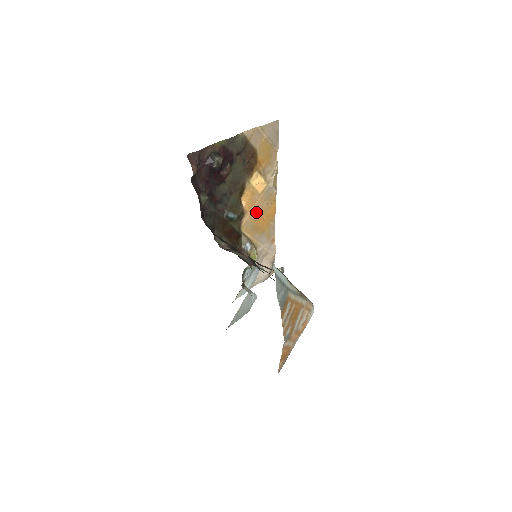
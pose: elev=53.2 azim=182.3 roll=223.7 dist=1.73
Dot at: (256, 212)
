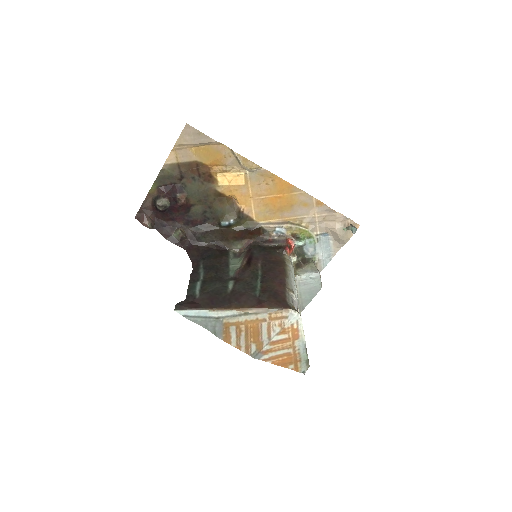
Dot at: (260, 199)
